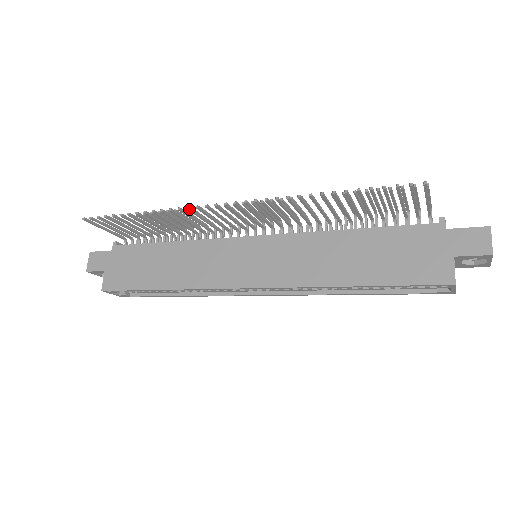
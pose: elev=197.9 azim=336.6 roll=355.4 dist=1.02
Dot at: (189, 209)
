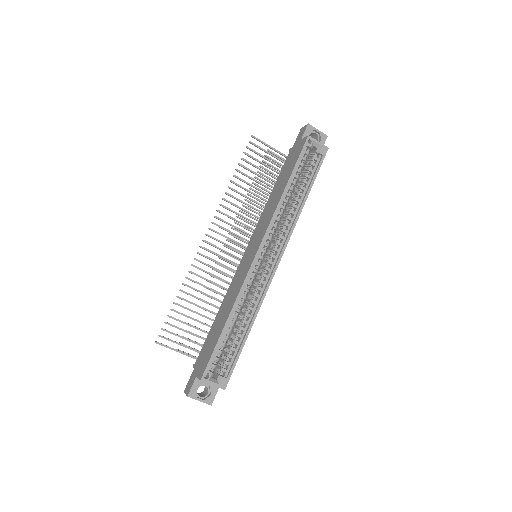
Dot at: (196, 259)
